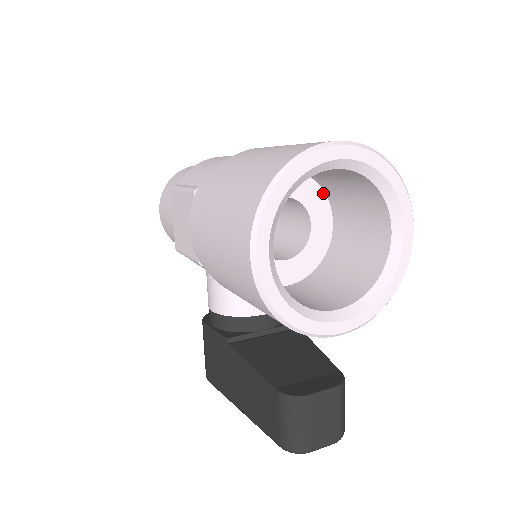
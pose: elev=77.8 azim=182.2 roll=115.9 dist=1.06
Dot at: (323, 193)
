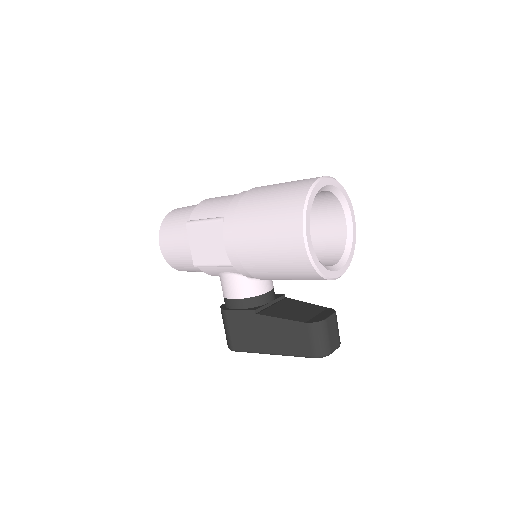
Dot at: occluded
